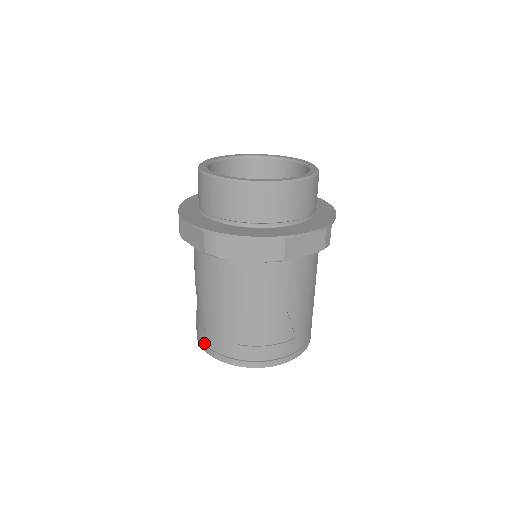
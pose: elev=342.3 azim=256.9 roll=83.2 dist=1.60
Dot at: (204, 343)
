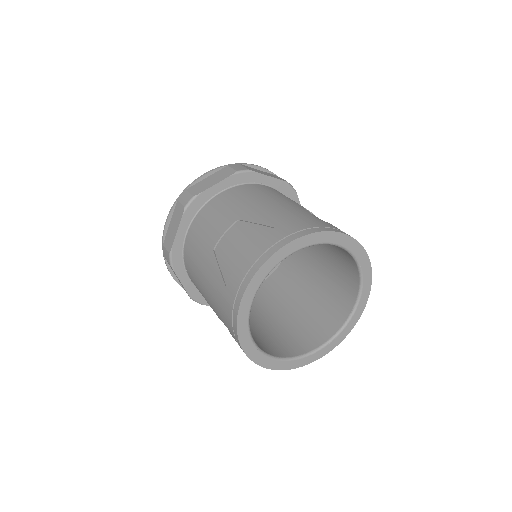
Dot at: (280, 239)
